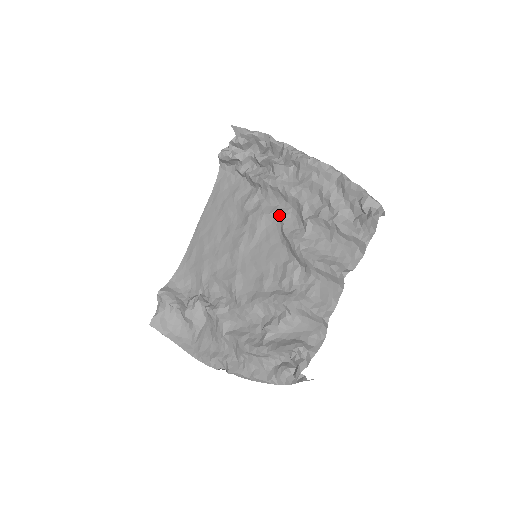
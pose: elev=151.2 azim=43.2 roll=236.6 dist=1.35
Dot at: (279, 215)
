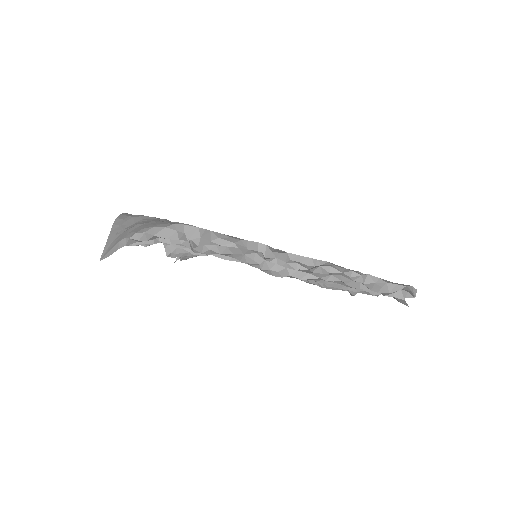
Dot at: occluded
